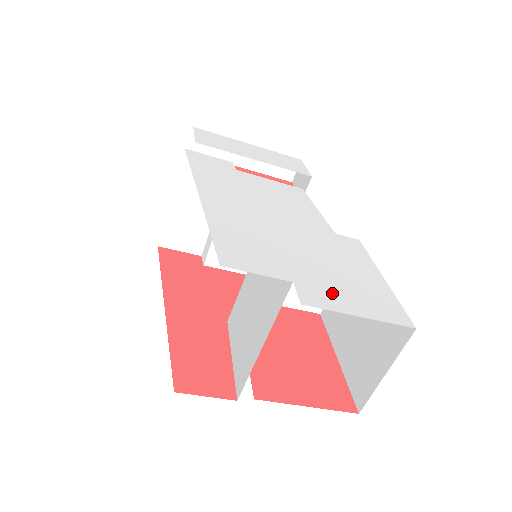
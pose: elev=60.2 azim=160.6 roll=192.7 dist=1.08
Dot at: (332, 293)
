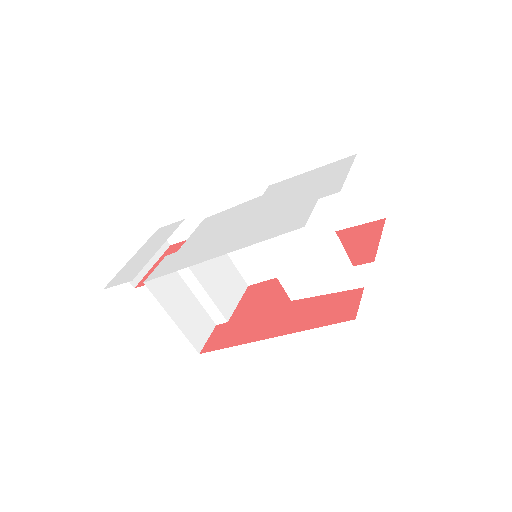
Dot at: (328, 184)
